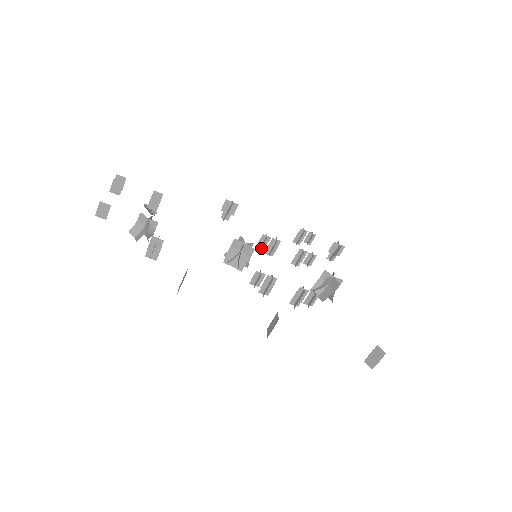
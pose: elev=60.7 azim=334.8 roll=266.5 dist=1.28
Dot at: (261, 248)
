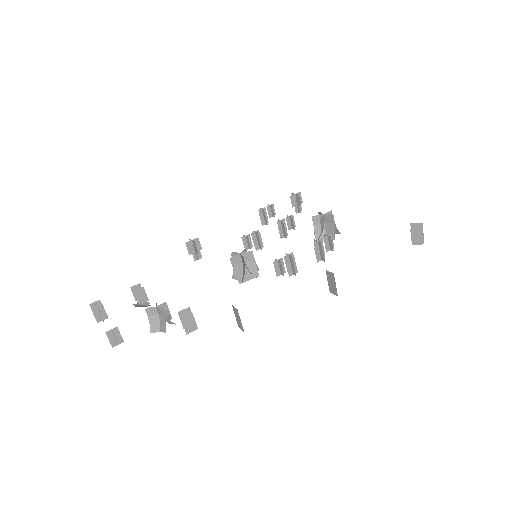
Dot at: occluded
